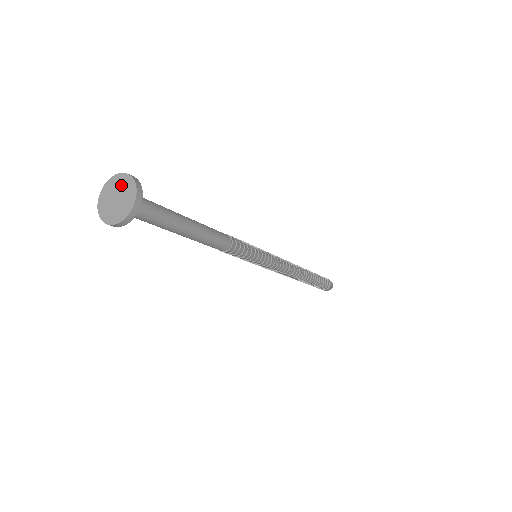
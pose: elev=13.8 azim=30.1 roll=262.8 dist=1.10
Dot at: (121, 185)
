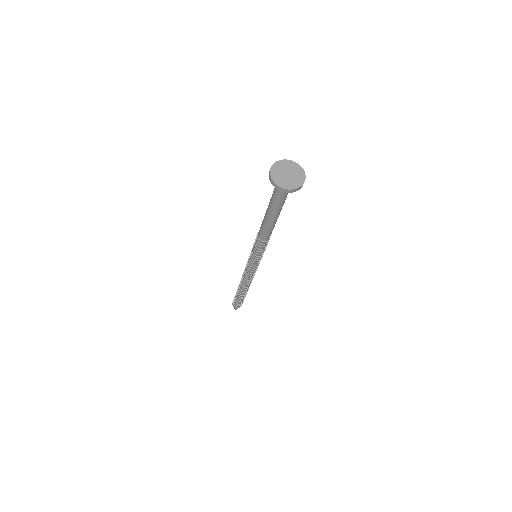
Dot at: (293, 168)
